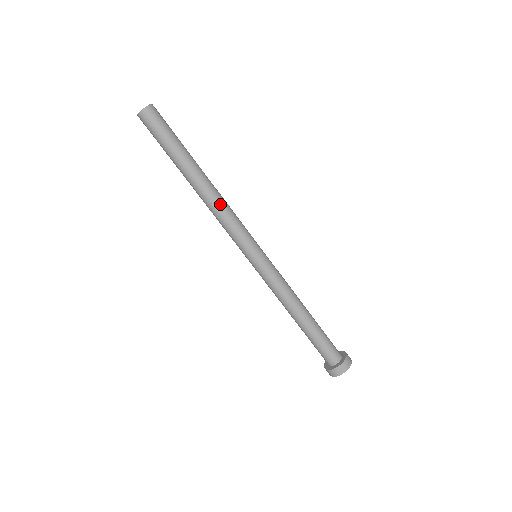
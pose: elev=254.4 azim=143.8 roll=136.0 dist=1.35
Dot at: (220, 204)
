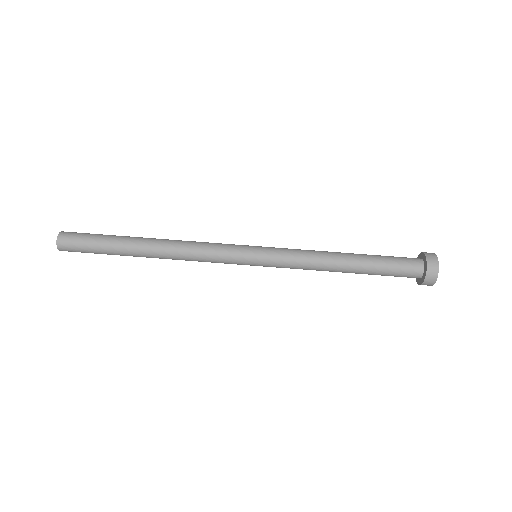
Dot at: (183, 244)
